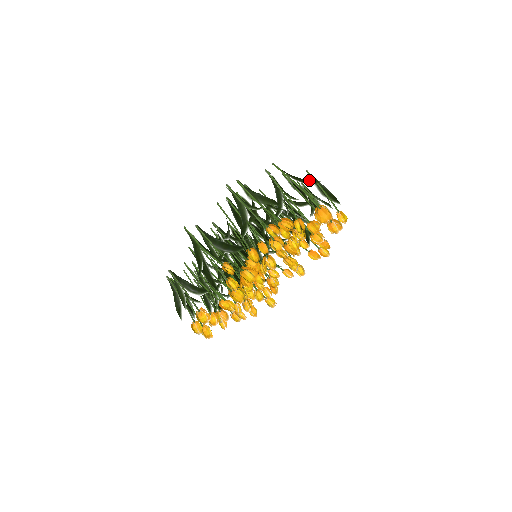
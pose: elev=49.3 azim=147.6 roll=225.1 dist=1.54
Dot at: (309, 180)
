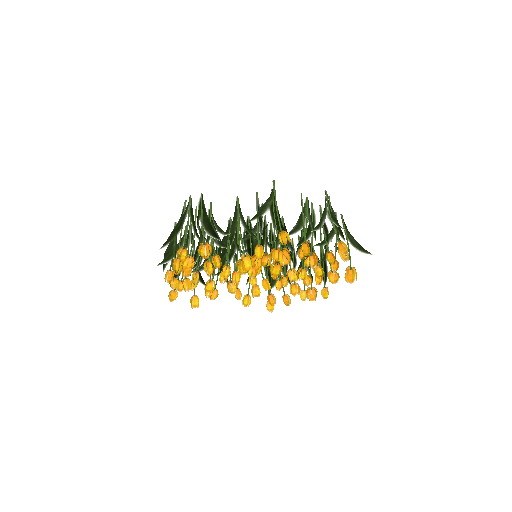
Dot at: occluded
